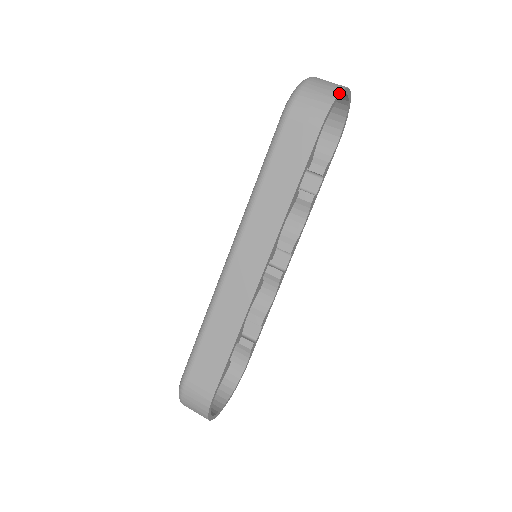
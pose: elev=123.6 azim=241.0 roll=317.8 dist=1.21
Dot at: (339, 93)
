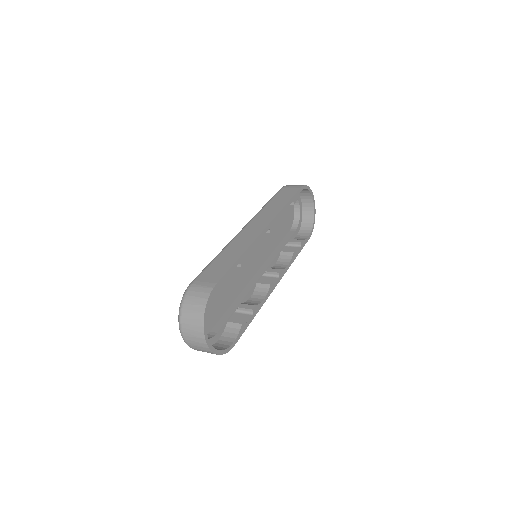
Dot at: (309, 187)
